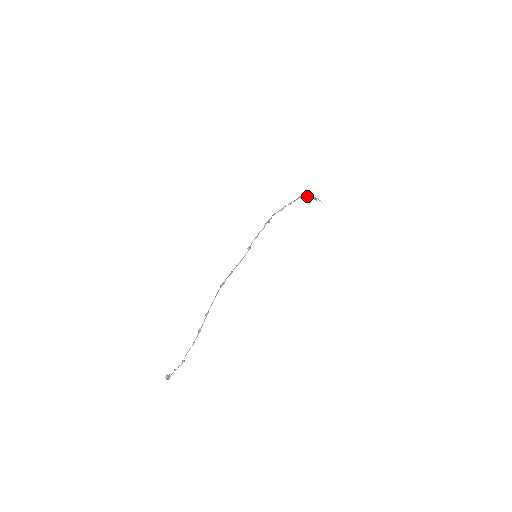
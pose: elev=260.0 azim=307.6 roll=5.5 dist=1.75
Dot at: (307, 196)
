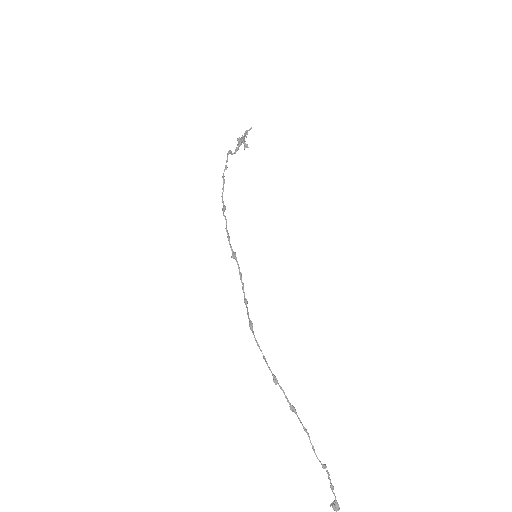
Dot at: (237, 145)
